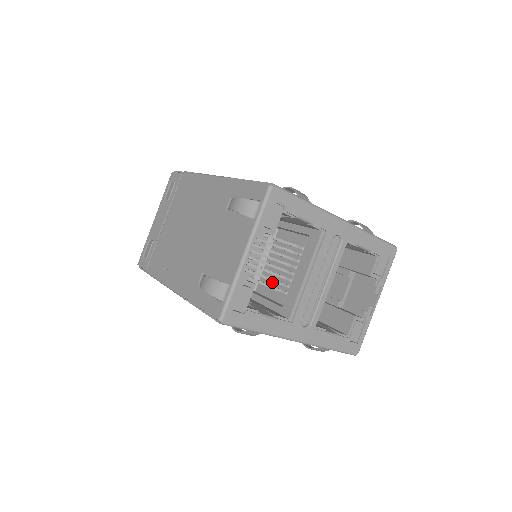
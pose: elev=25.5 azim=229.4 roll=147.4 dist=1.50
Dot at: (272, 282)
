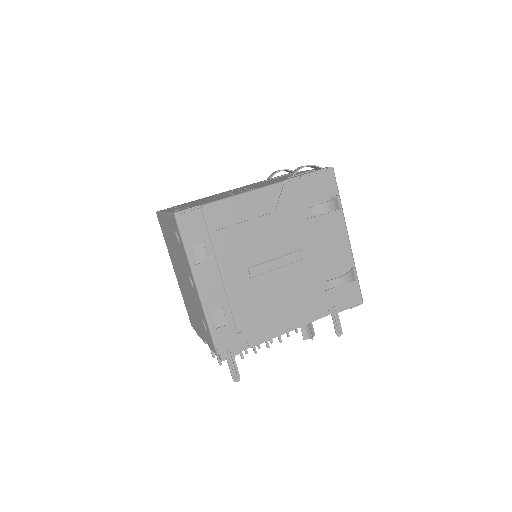
Dot at: occluded
